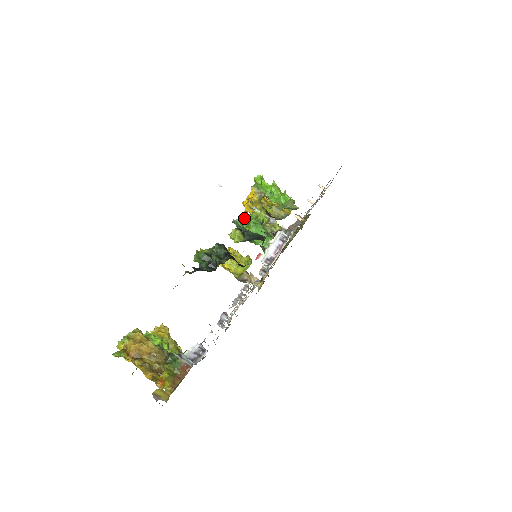
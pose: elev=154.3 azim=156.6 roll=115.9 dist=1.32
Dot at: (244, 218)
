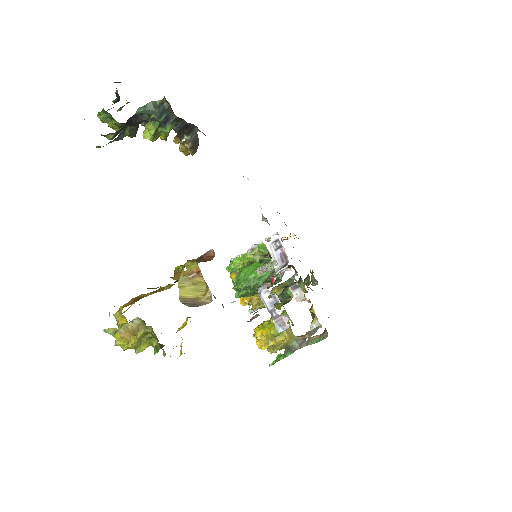
Dot at: occluded
